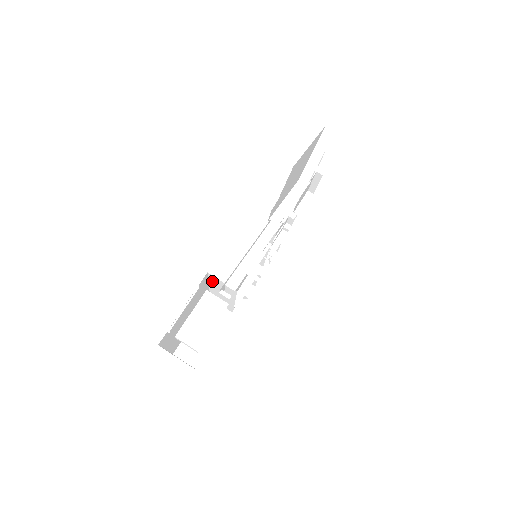
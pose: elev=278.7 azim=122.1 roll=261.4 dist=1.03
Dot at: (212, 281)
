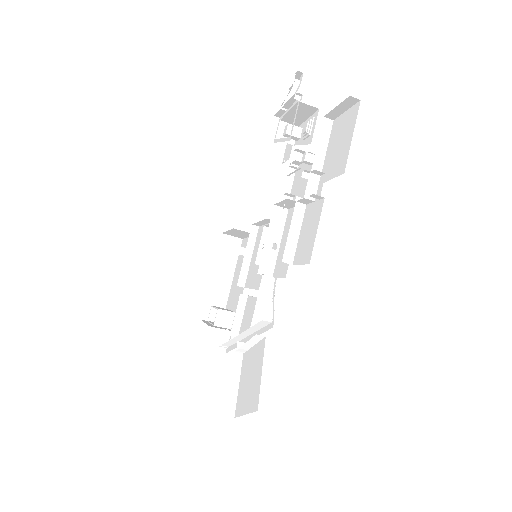
Dot at: occluded
